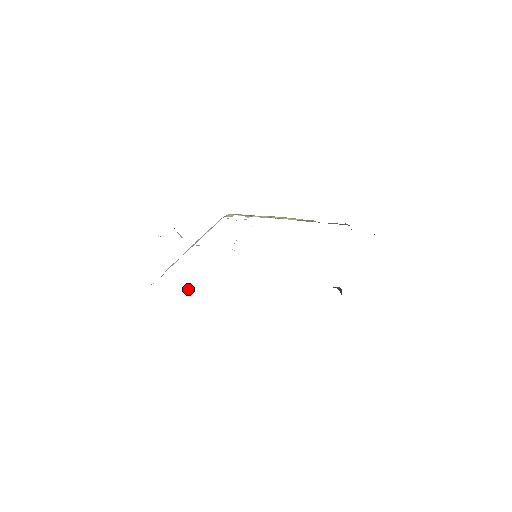
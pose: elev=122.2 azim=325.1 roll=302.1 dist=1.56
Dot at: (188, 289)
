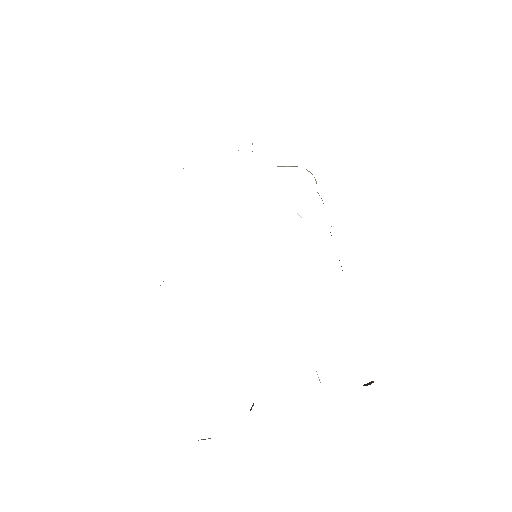
Dot at: occluded
